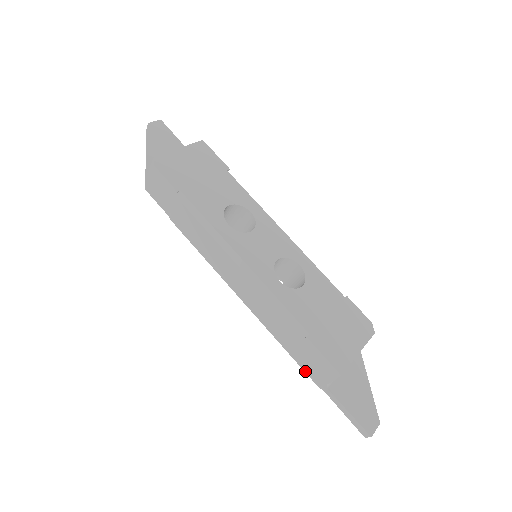
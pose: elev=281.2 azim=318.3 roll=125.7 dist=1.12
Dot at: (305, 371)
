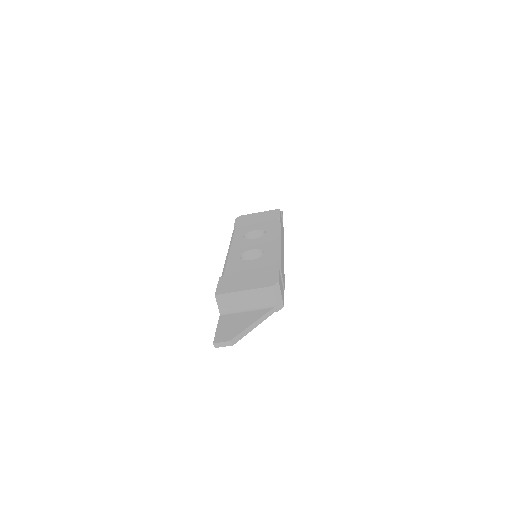
Dot at: occluded
